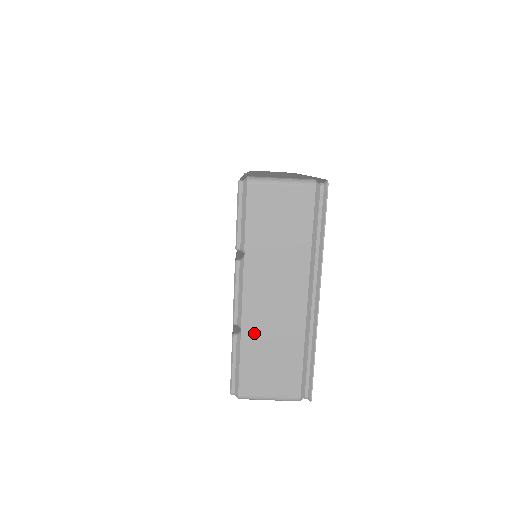
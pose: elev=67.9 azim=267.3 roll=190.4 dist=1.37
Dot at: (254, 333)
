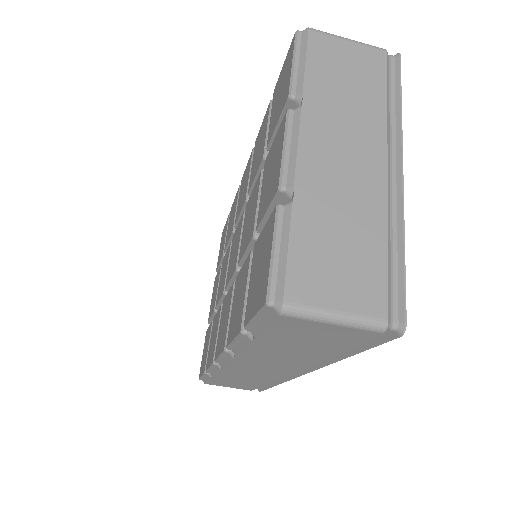
Dot at: (313, 201)
